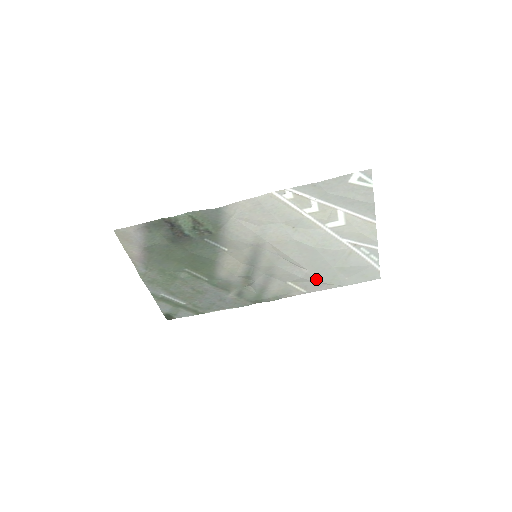
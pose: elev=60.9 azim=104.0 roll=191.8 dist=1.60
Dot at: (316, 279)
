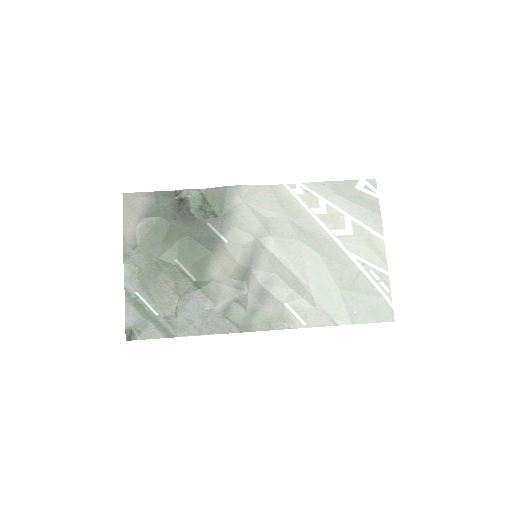
Dot at: (319, 305)
